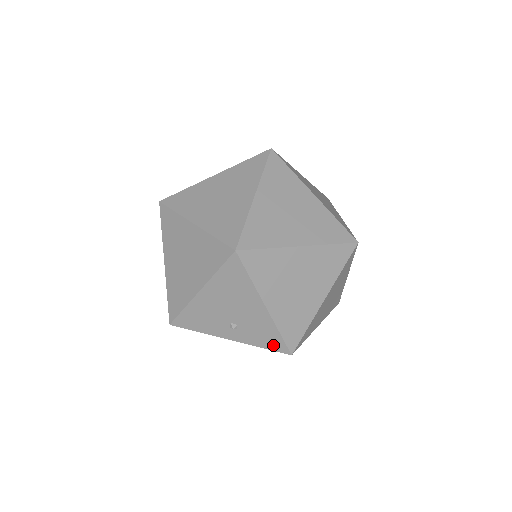
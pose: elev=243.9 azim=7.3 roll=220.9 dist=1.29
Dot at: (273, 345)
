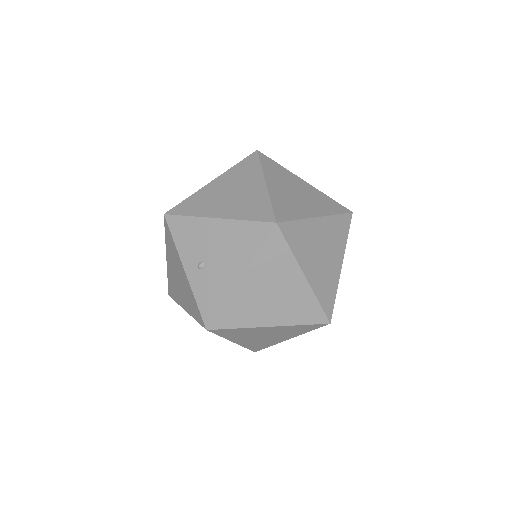
Dot at: (206, 309)
